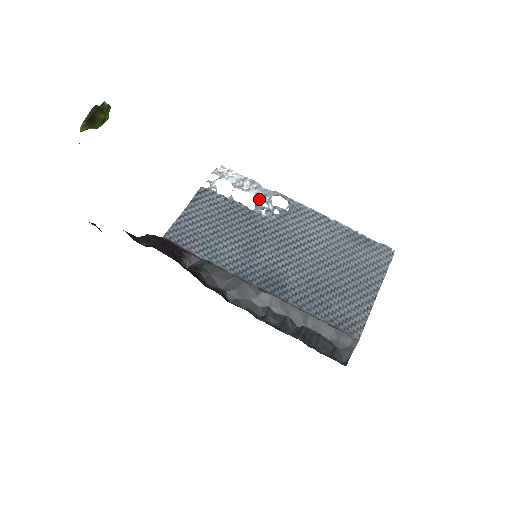
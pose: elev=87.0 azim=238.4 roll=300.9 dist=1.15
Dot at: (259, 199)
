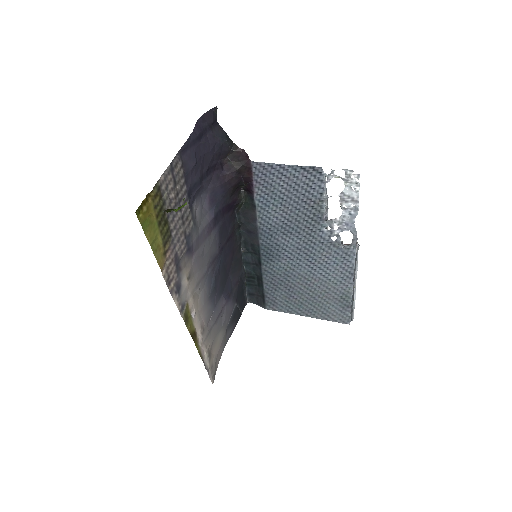
Dot at: (339, 221)
